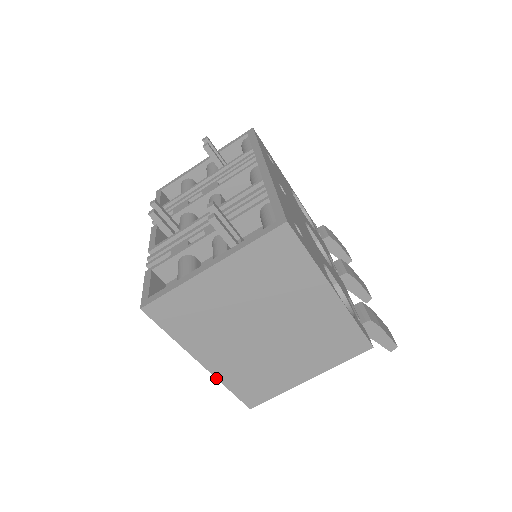
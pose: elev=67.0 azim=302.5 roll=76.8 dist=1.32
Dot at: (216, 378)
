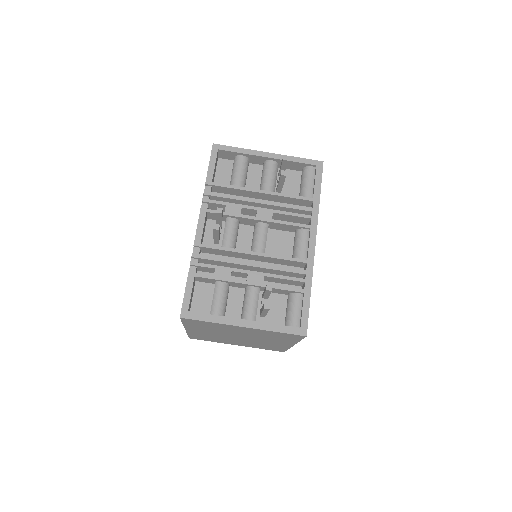
Dot at: (186, 332)
